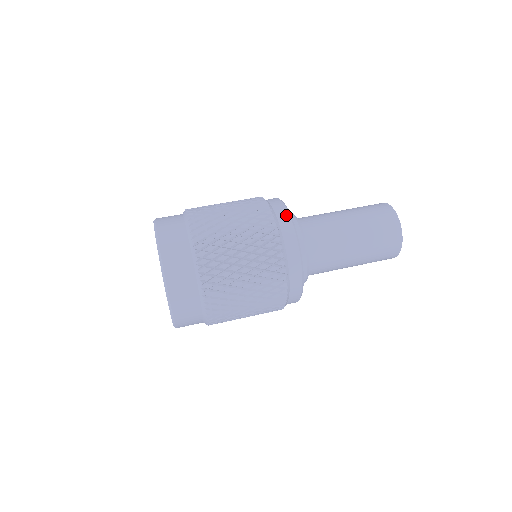
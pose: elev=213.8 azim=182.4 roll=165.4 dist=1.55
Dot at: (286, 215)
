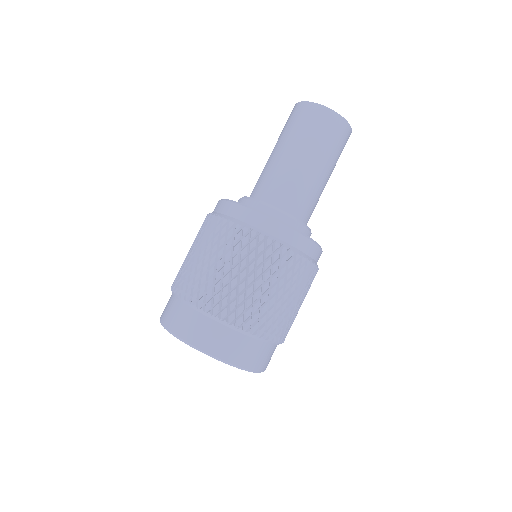
Dot at: (300, 238)
